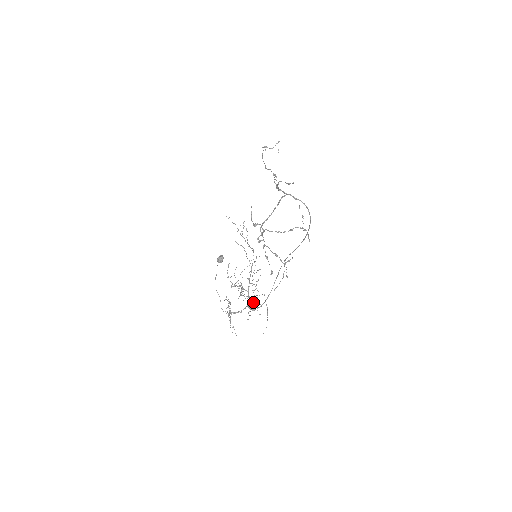
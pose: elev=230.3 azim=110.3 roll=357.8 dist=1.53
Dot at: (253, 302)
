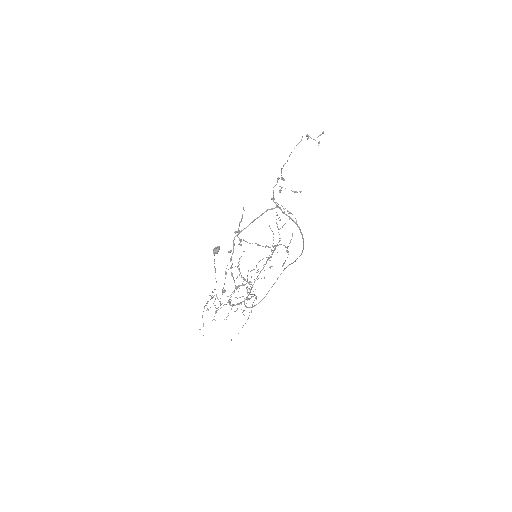
Dot at: occluded
